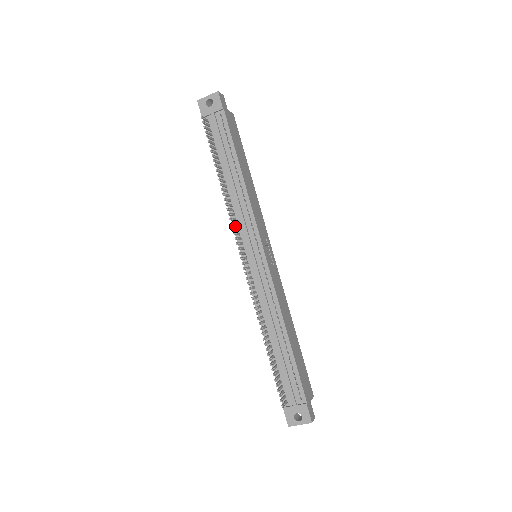
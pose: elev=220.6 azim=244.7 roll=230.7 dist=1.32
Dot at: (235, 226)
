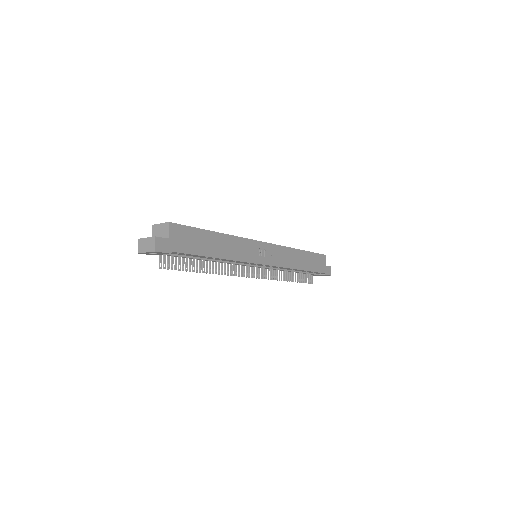
Dot at: occluded
